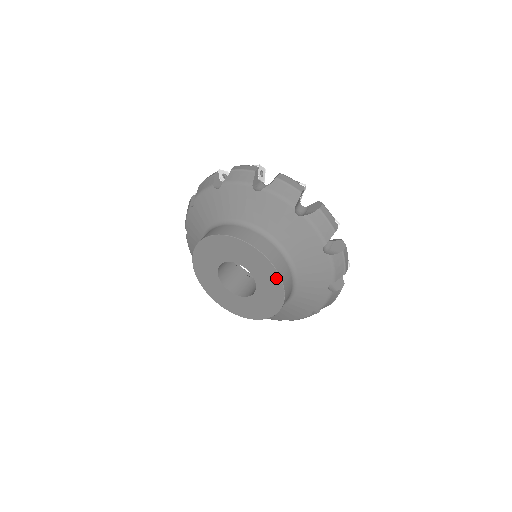
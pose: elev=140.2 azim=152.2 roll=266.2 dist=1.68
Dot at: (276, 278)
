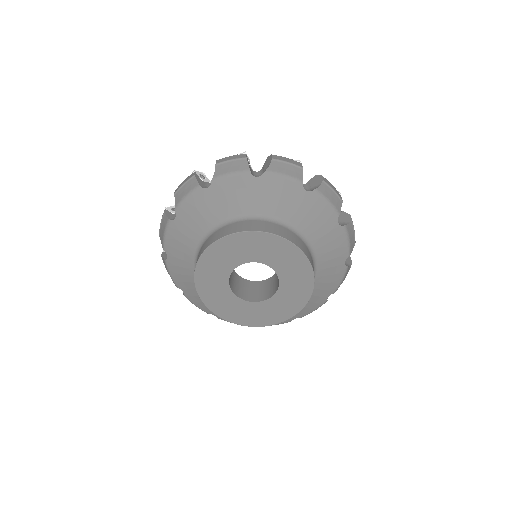
Dot at: (298, 306)
